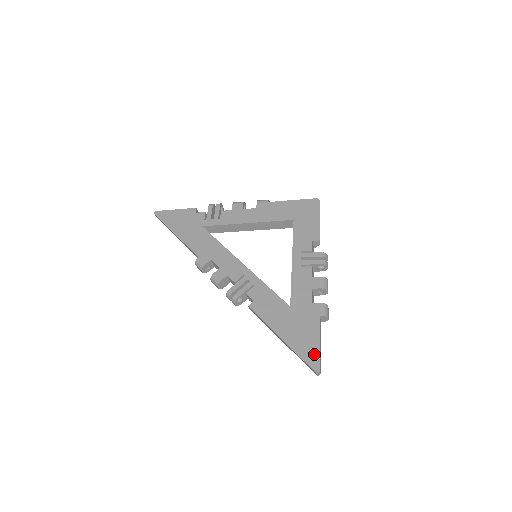
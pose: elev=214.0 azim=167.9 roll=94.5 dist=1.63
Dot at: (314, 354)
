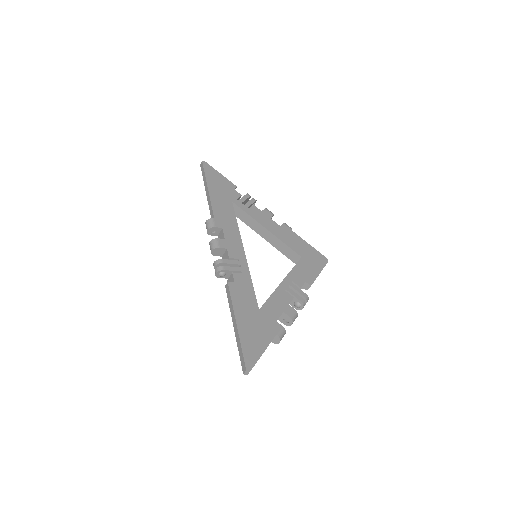
Dot at: (254, 356)
